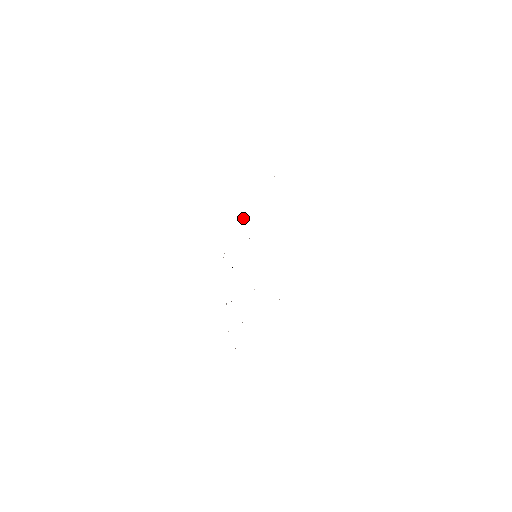
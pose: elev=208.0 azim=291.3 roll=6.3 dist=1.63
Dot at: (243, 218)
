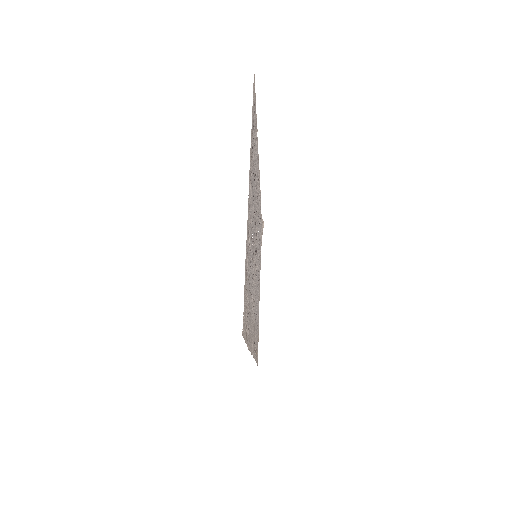
Dot at: occluded
